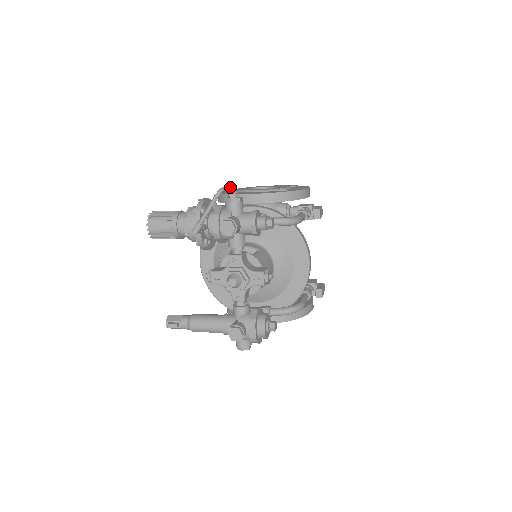
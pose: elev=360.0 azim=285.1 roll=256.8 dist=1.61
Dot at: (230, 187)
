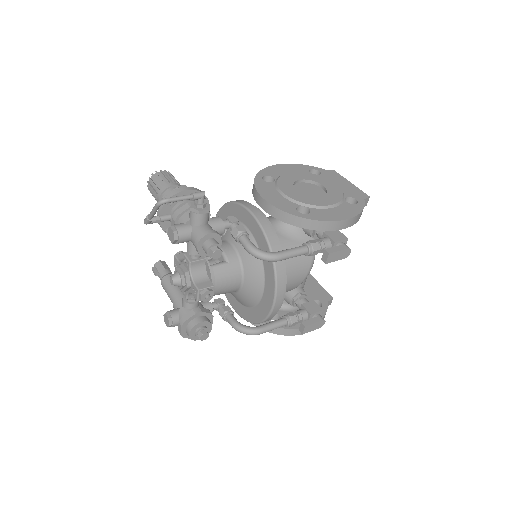
Dot at: (187, 198)
